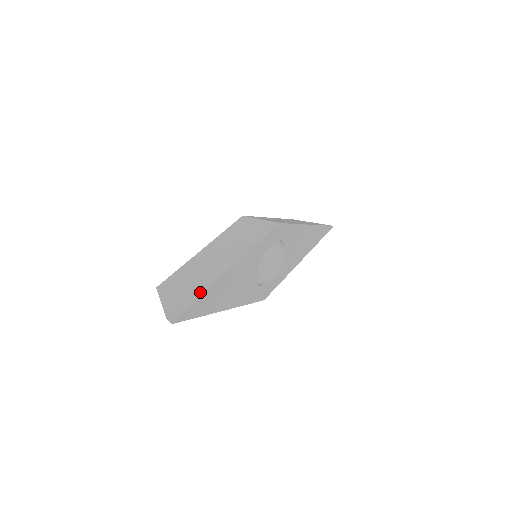
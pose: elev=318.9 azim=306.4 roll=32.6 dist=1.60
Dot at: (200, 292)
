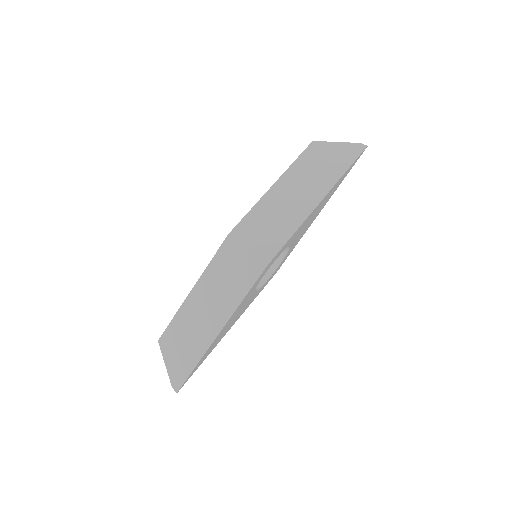
Dot at: (195, 362)
